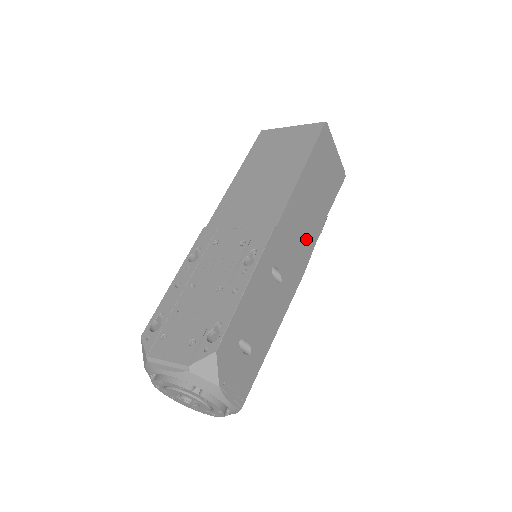
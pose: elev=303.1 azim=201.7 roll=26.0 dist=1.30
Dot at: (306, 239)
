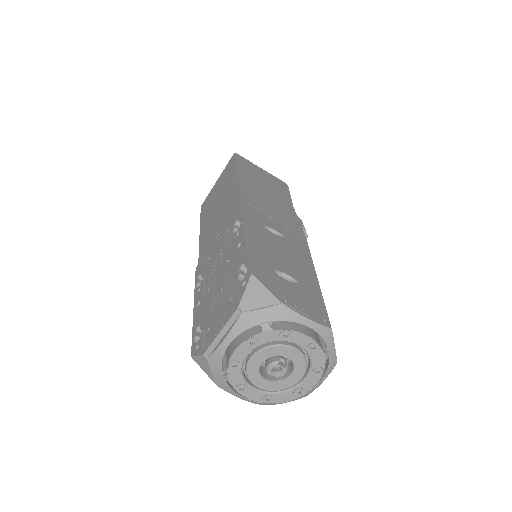
Dot at: (284, 214)
